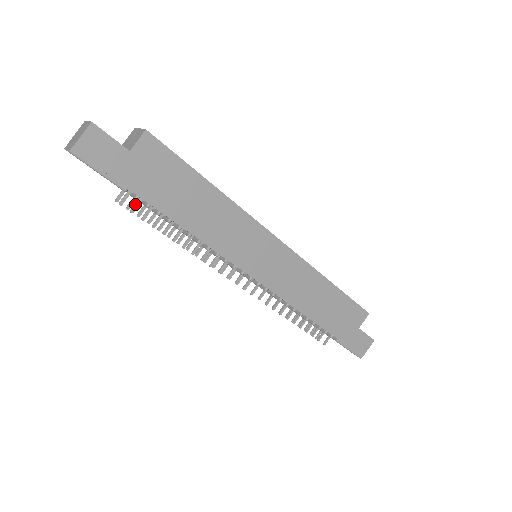
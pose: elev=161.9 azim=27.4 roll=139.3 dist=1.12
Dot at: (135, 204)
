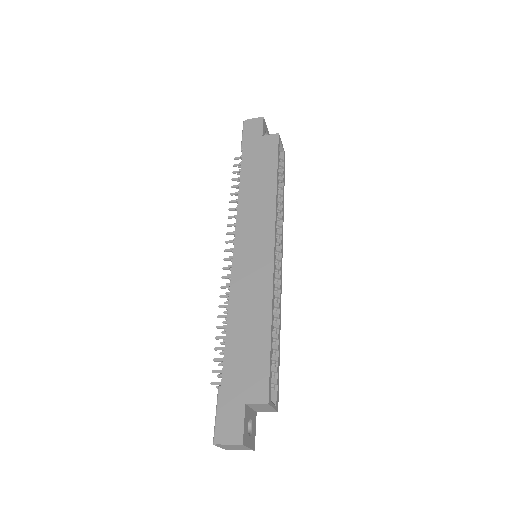
Dot at: (239, 164)
